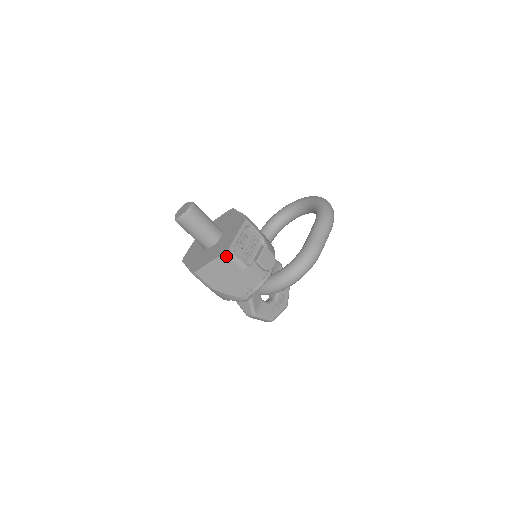
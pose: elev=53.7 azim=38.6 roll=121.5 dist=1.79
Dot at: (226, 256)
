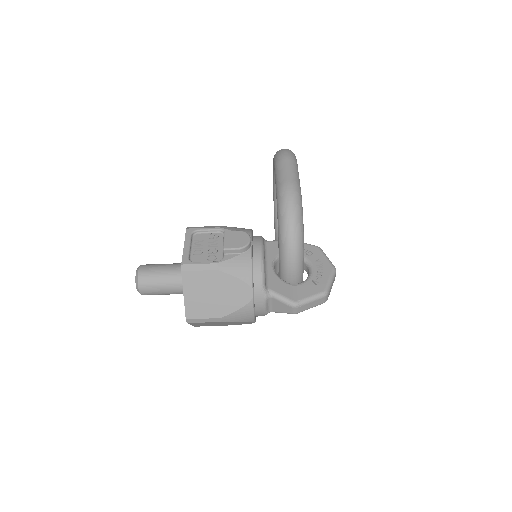
Dot at: (187, 273)
